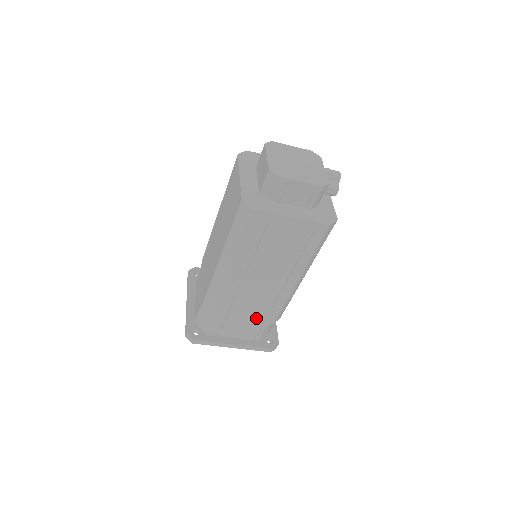
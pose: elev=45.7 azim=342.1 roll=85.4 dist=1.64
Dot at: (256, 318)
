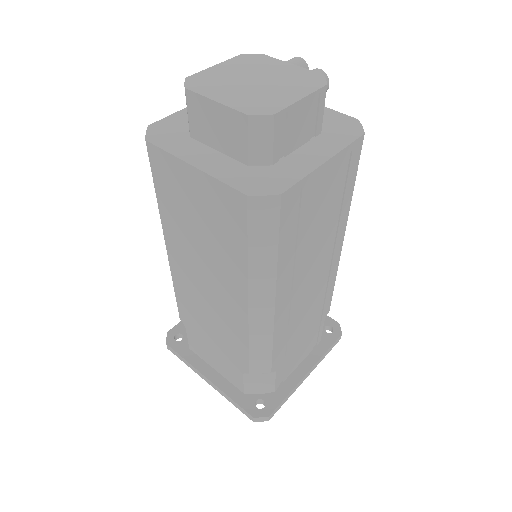
Dot at: (313, 323)
